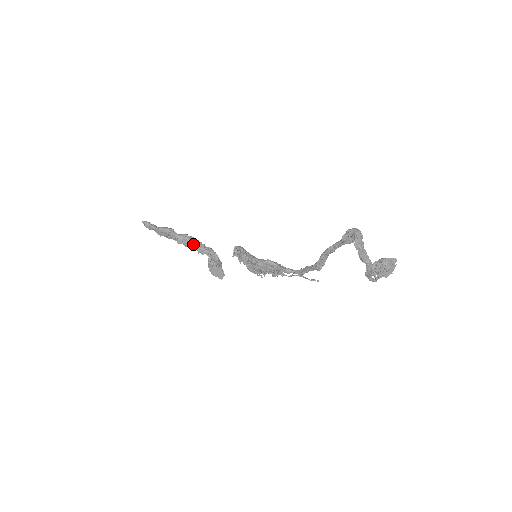
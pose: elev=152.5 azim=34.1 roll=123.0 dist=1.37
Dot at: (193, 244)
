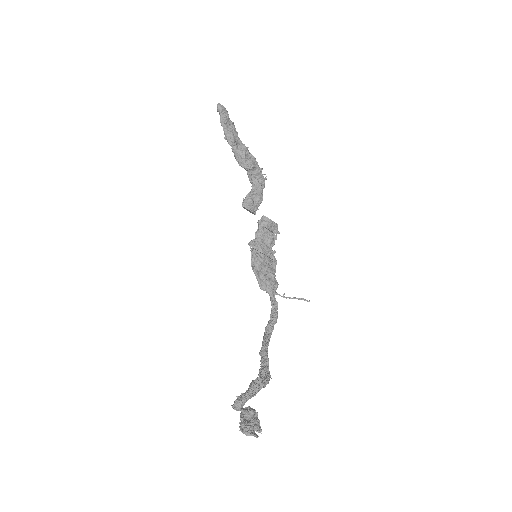
Dot at: (245, 168)
